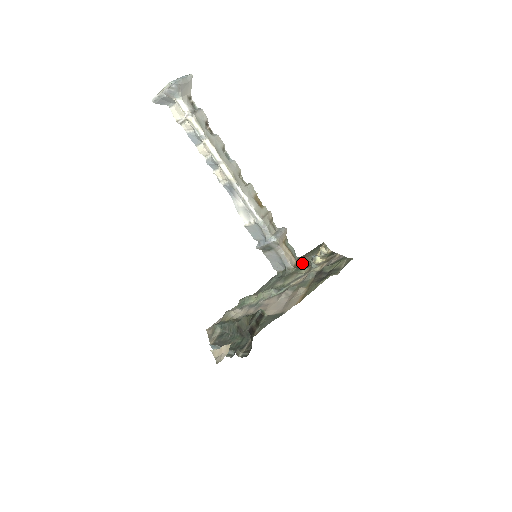
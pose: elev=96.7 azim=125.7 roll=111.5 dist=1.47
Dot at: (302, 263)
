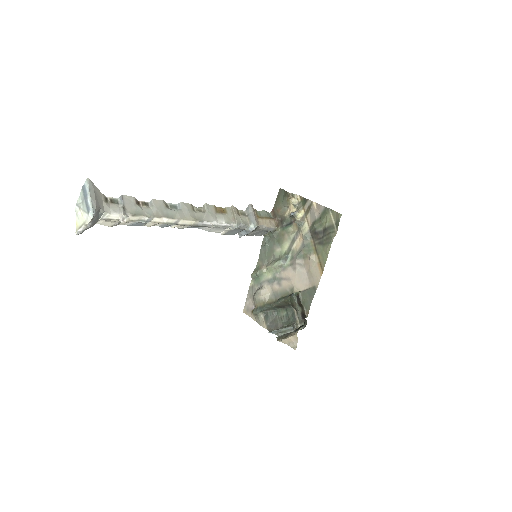
Dot at: (280, 218)
